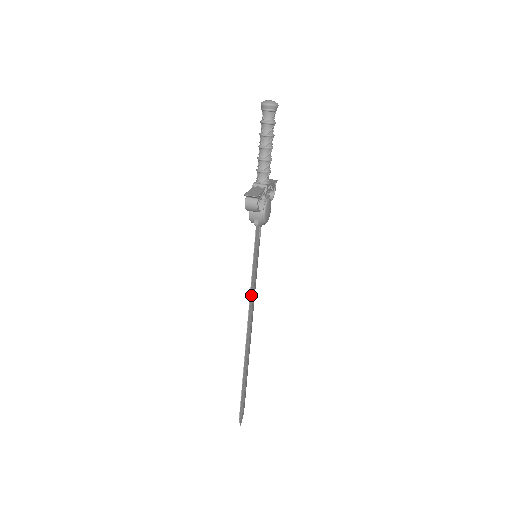
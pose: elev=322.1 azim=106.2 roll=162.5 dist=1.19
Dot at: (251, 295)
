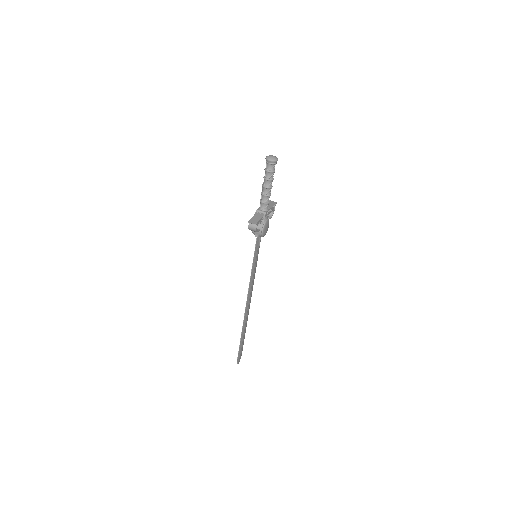
Dot at: (251, 282)
